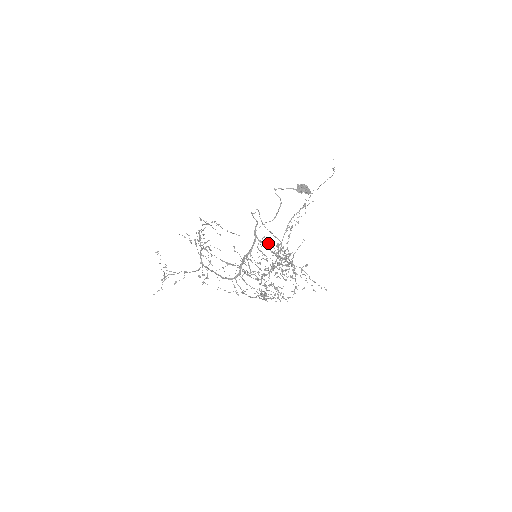
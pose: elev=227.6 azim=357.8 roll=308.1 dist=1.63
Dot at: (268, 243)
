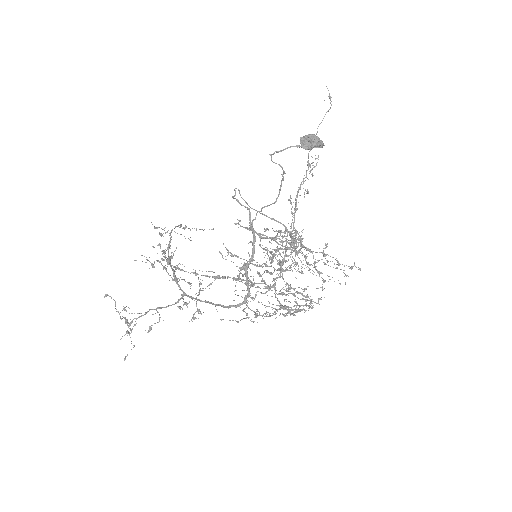
Dot at: (276, 236)
